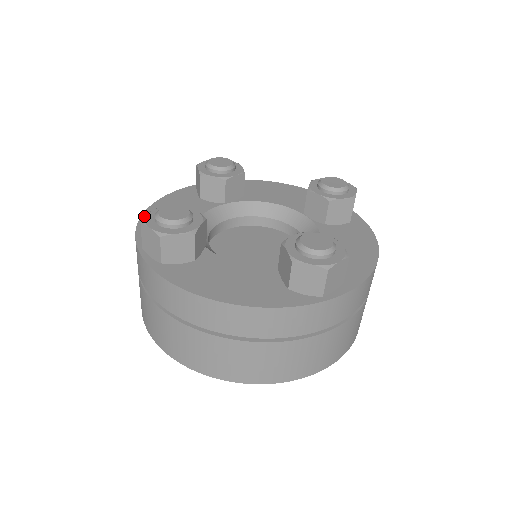
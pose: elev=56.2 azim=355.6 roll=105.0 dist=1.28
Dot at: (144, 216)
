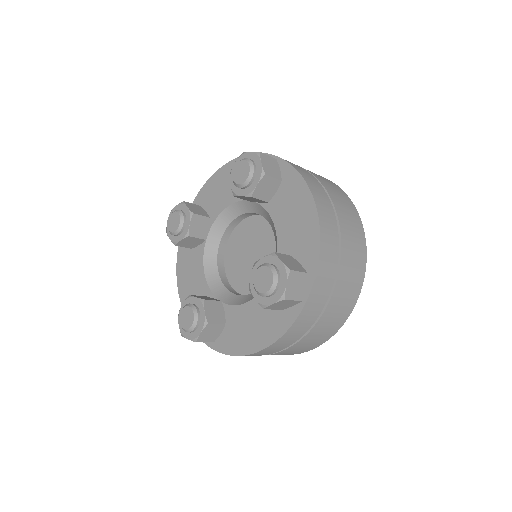
Dot at: (212, 177)
